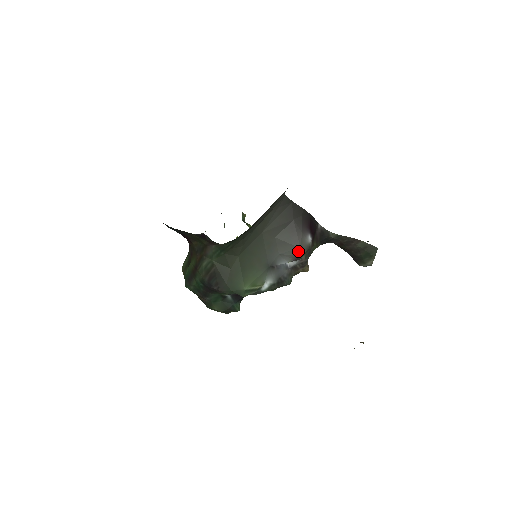
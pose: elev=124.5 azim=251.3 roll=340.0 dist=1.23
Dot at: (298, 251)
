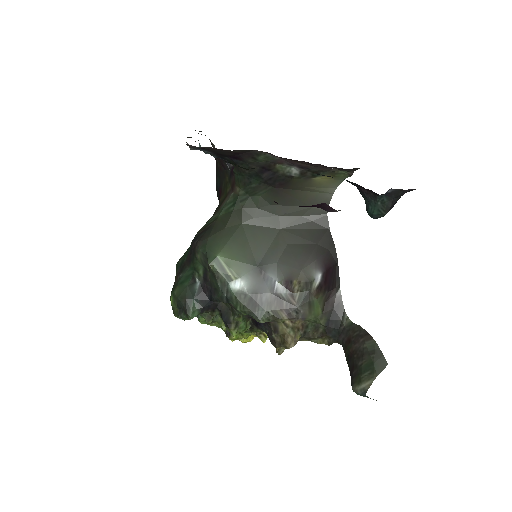
Dot at: (297, 273)
